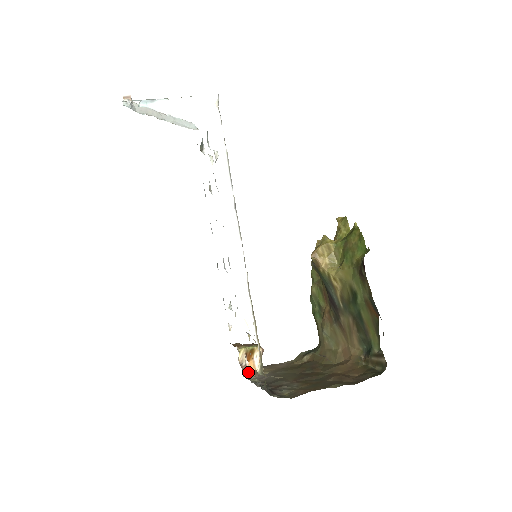
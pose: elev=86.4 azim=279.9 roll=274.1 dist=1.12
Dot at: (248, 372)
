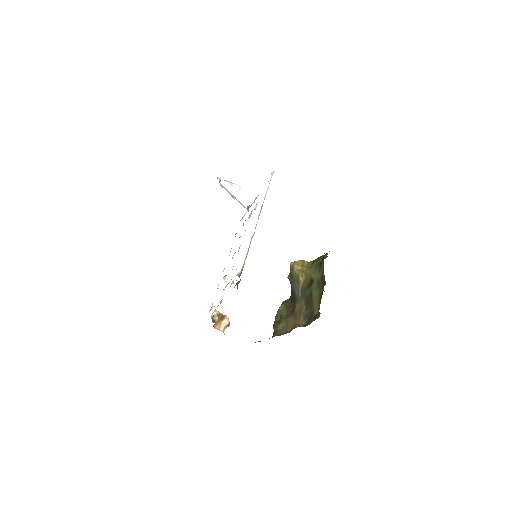
Dot at: (215, 322)
